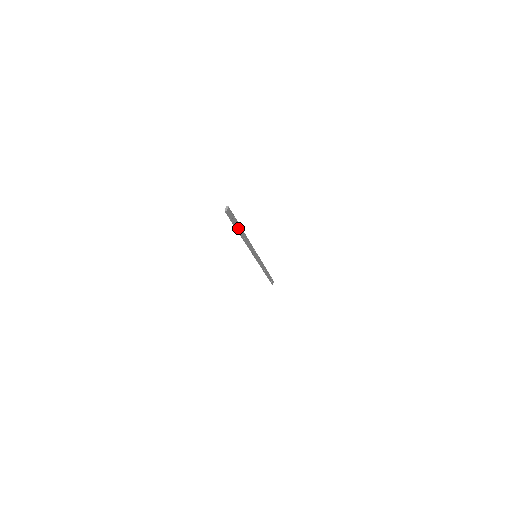
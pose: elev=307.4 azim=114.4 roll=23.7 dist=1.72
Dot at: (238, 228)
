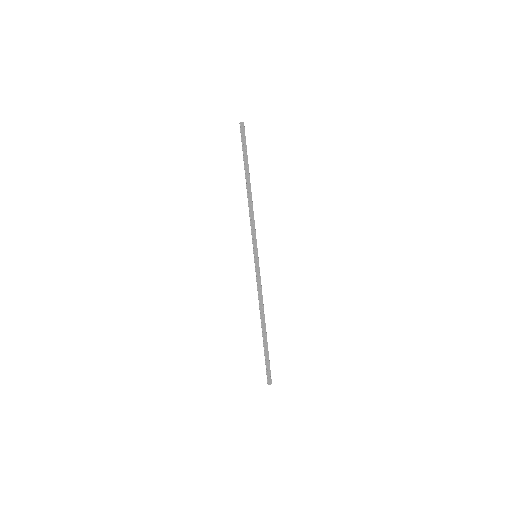
Dot at: (246, 165)
